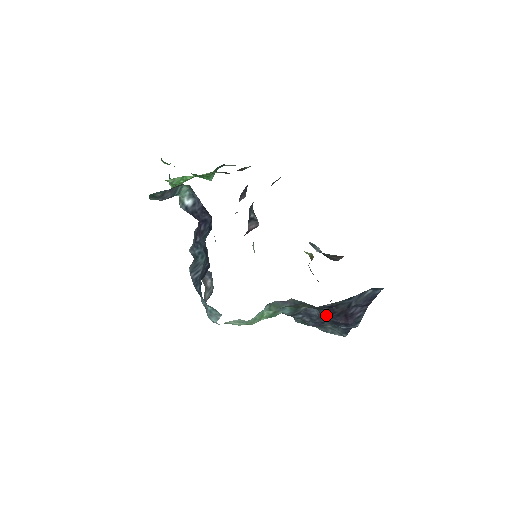
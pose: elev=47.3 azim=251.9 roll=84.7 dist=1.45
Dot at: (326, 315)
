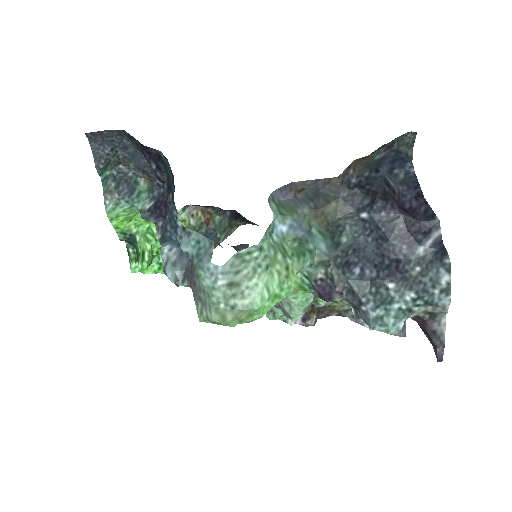
Dot at: (370, 207)
